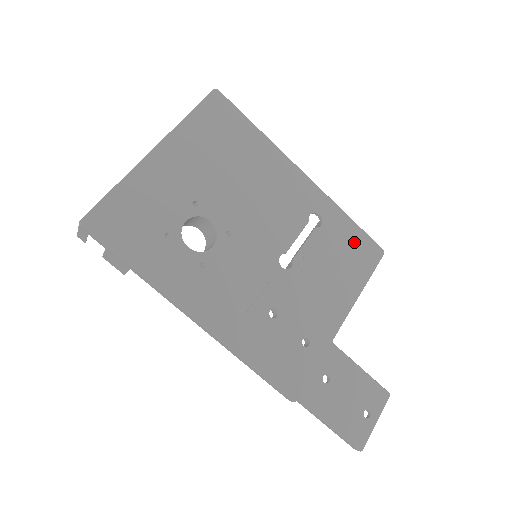
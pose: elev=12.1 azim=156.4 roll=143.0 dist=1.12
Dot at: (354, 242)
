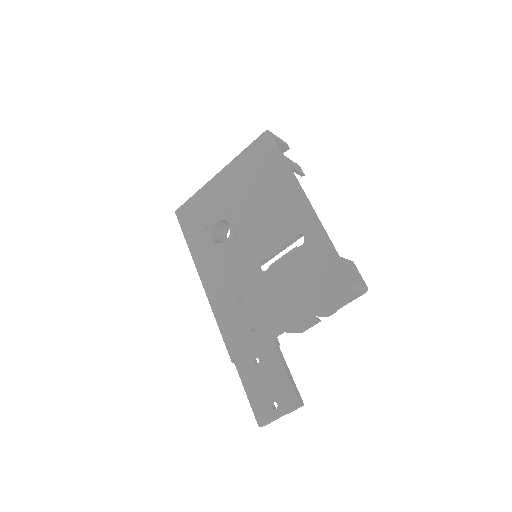
Dot at: (325, 268)
